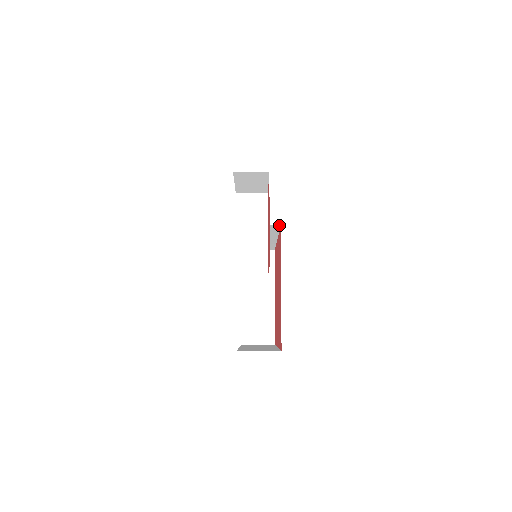
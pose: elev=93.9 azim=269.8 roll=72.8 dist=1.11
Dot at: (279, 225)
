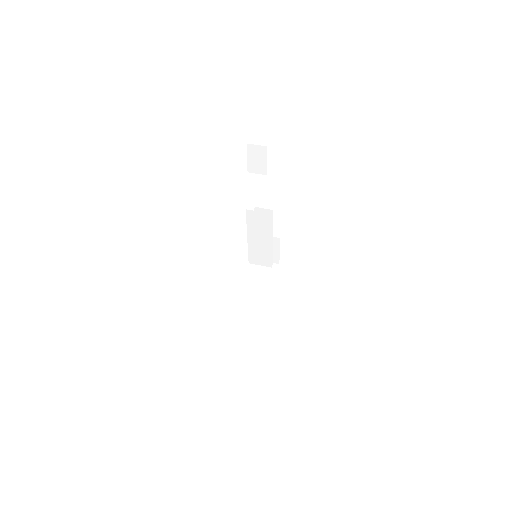
Dot at: (272, 210)
